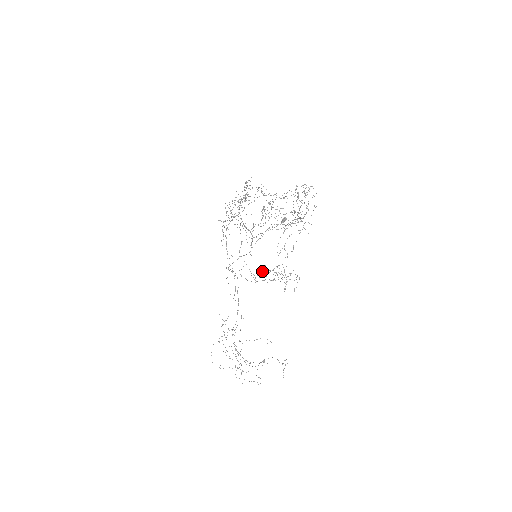
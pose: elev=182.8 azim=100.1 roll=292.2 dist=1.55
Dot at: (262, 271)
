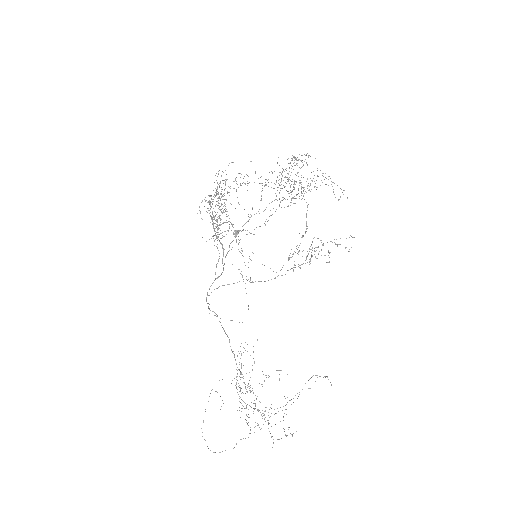
Dot at: (295, 252)
